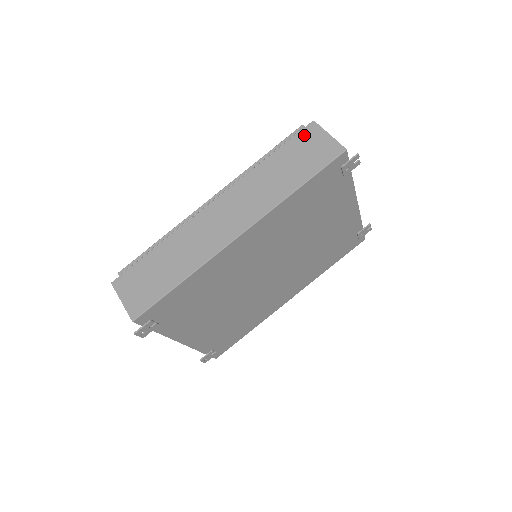
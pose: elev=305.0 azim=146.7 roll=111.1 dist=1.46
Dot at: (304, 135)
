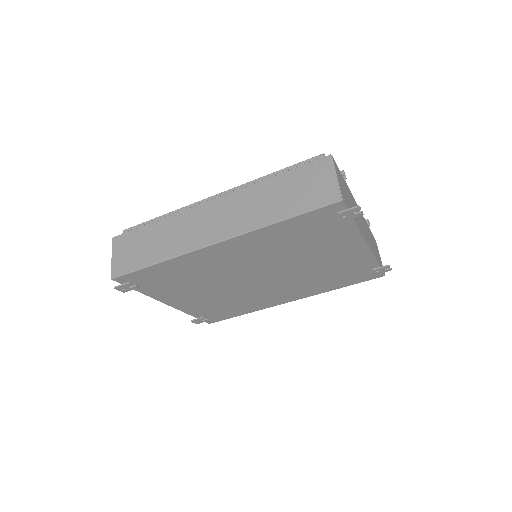
Dot at: (315, 167)
